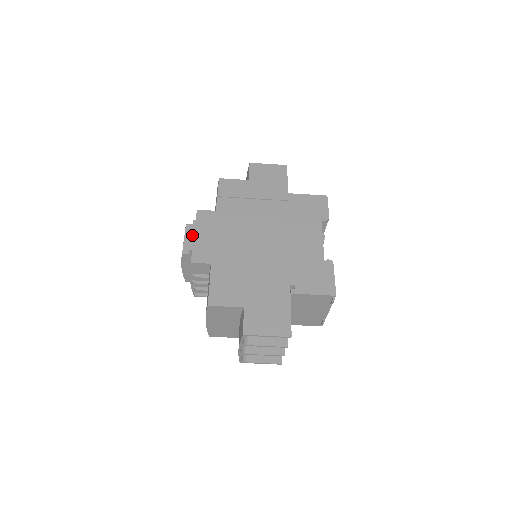
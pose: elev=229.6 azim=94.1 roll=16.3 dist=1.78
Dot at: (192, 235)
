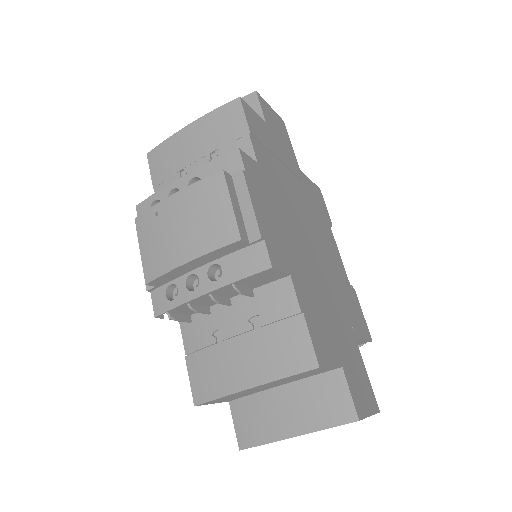
Dot at: (253, 203)
